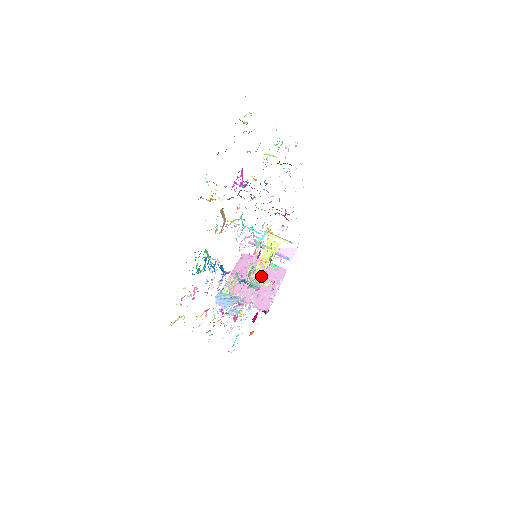
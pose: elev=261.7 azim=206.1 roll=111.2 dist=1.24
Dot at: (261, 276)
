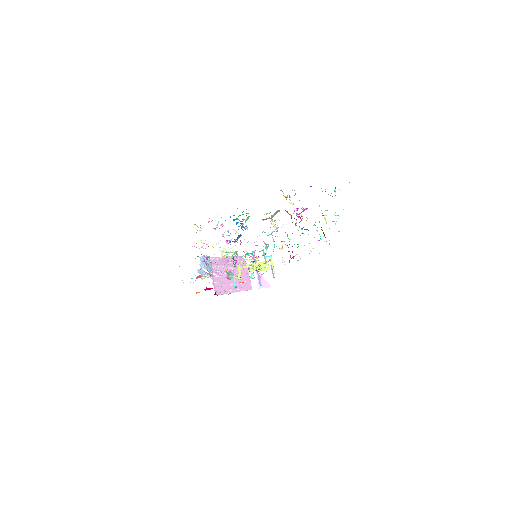
Dot at: occluded
